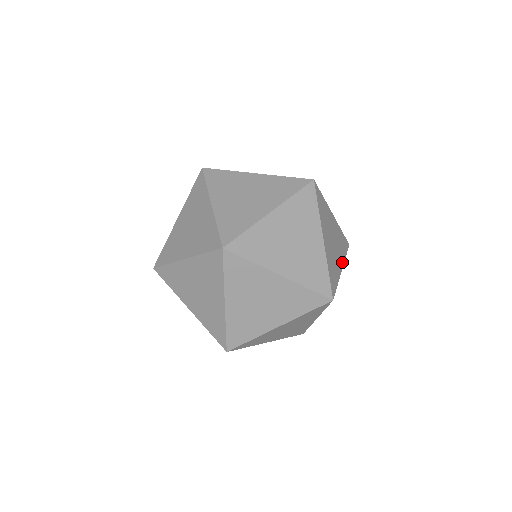
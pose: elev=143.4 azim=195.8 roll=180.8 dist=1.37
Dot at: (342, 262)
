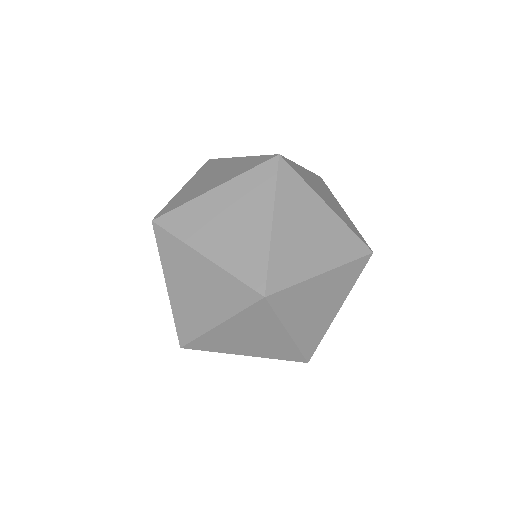
Dot at: (318, 201)
